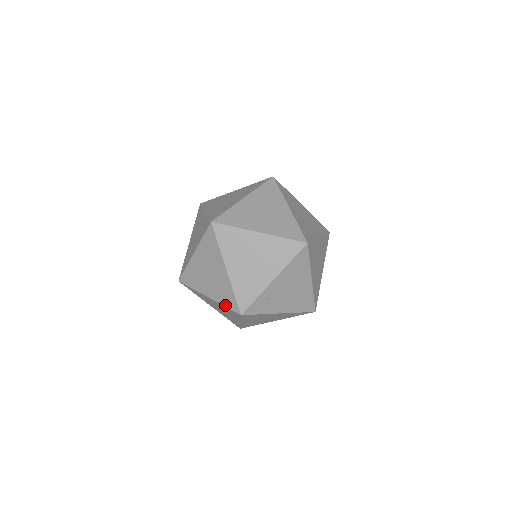
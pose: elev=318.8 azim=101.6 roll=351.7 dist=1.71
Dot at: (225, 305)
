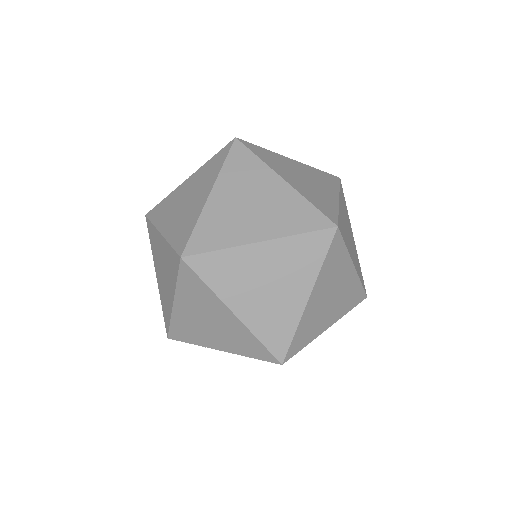
Dot at: (162, 309)
